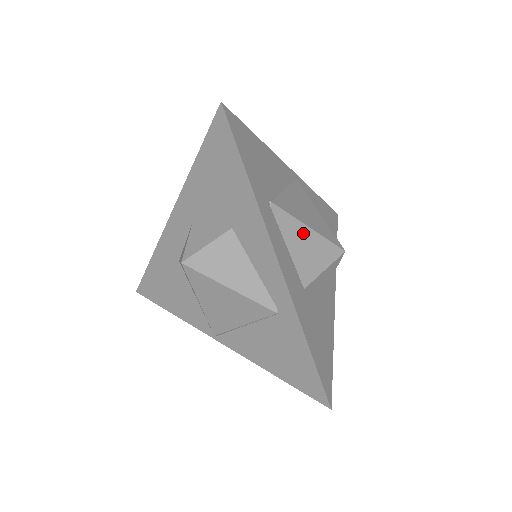
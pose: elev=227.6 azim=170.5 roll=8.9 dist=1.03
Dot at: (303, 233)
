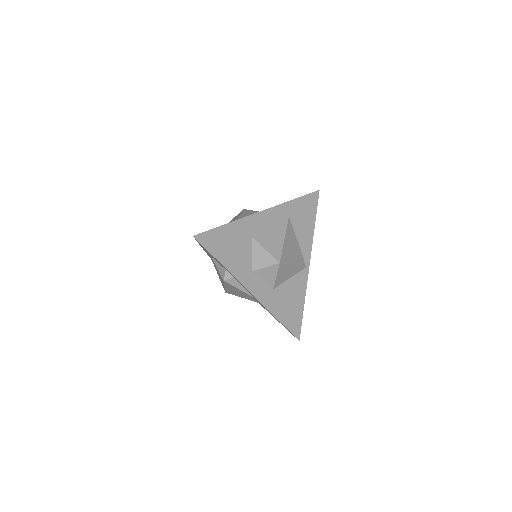
Dot at: (280, 235)
